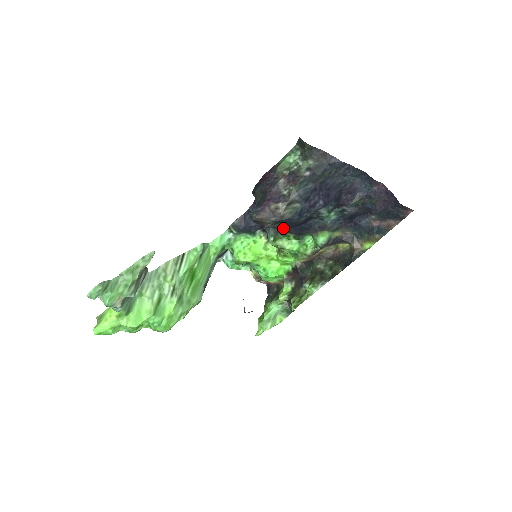
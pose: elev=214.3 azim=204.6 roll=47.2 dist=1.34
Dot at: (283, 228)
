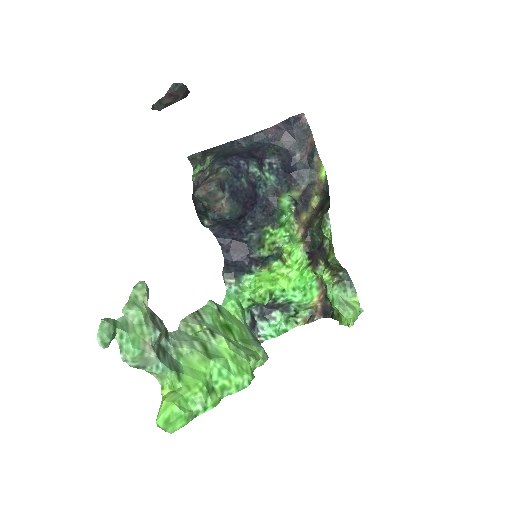
Dot at: (239, 201)
